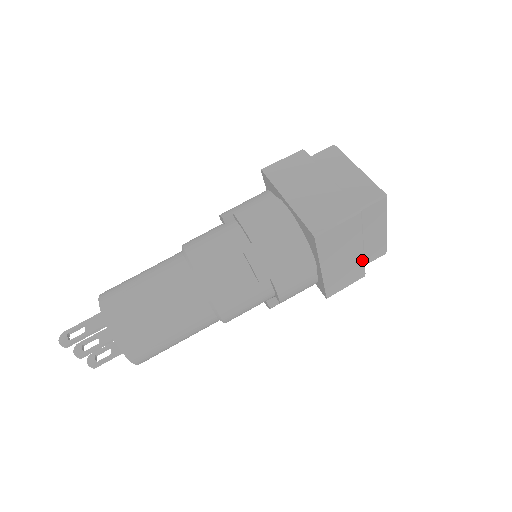
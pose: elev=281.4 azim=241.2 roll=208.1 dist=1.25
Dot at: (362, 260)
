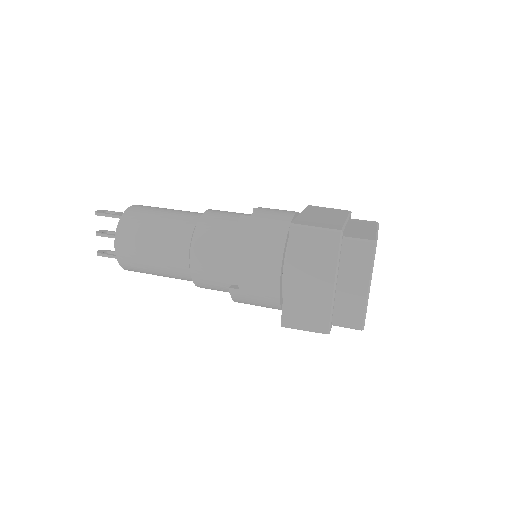
Dot at: (330, 304)
